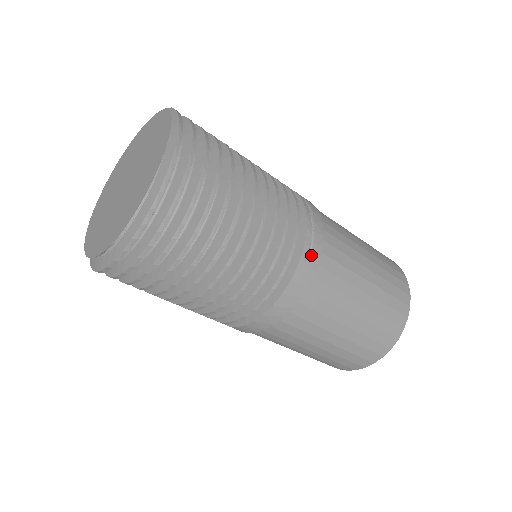
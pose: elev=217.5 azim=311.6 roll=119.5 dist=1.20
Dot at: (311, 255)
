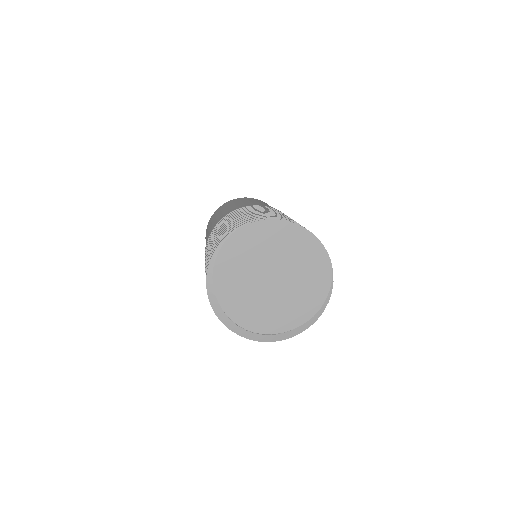
Dot at: occluded
